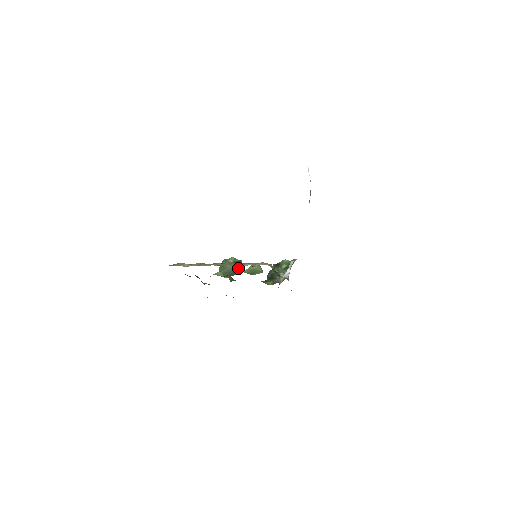
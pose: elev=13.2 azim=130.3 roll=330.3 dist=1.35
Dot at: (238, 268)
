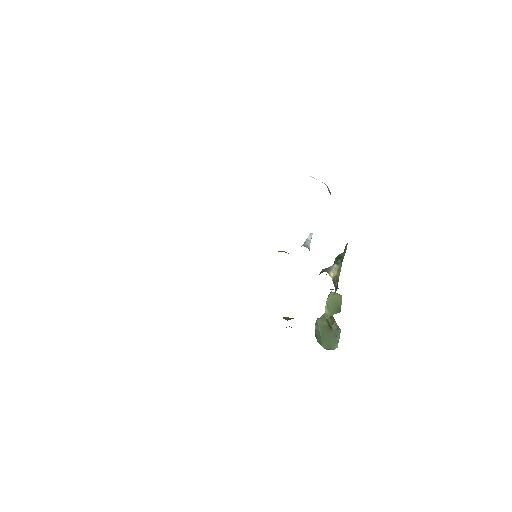
Dot at: (322, 318)
